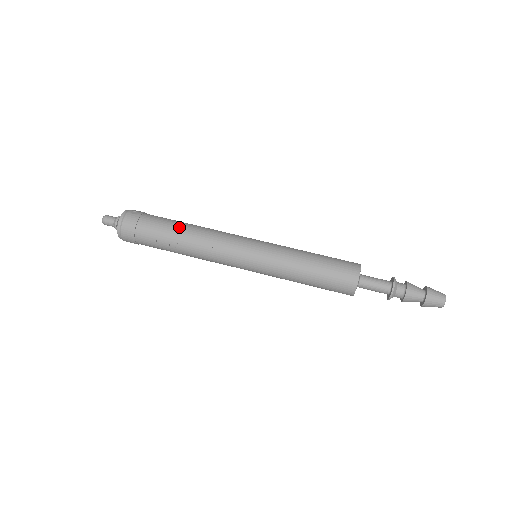
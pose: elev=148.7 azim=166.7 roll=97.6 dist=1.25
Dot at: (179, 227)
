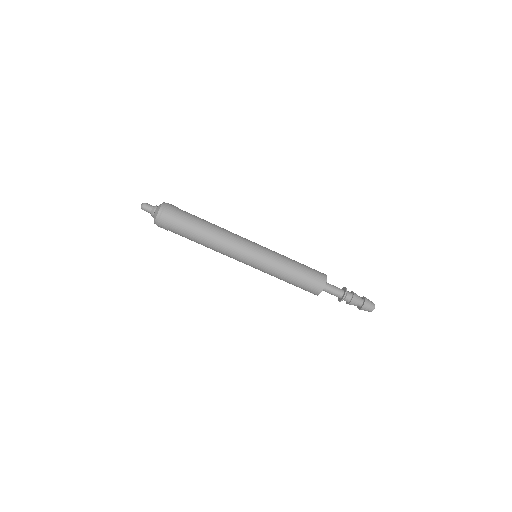
Dot at: (207, 221)
